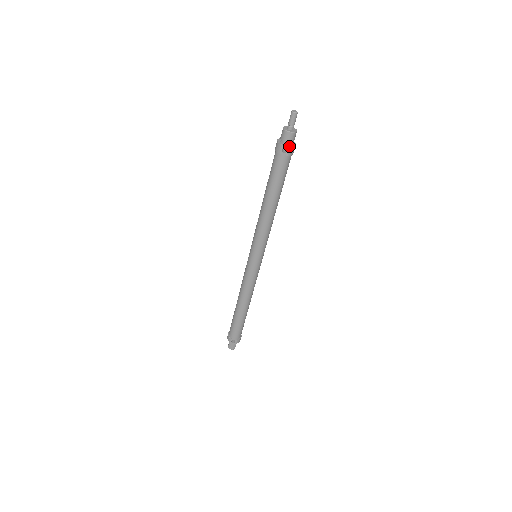
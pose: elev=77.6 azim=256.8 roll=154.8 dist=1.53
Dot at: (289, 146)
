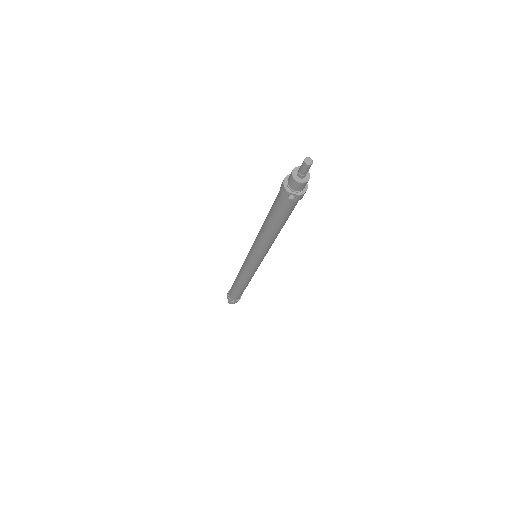
Dot at: (297, 194)
